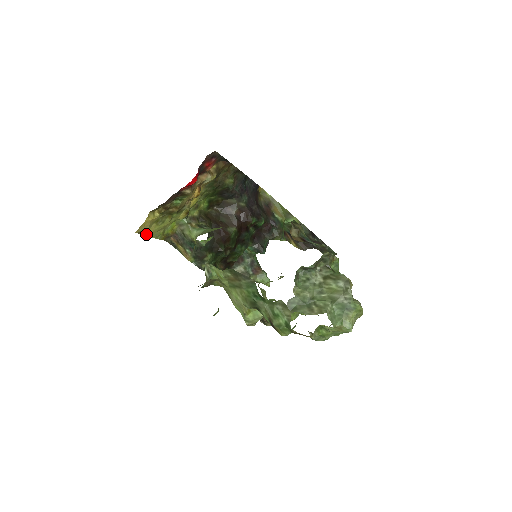
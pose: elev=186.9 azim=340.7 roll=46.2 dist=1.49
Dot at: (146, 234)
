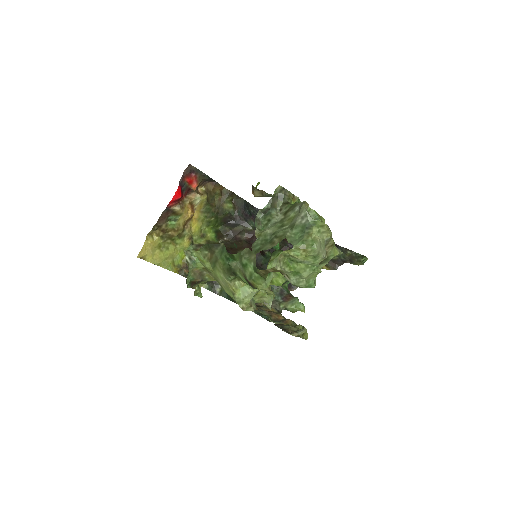
Dot at: (152, 261)
